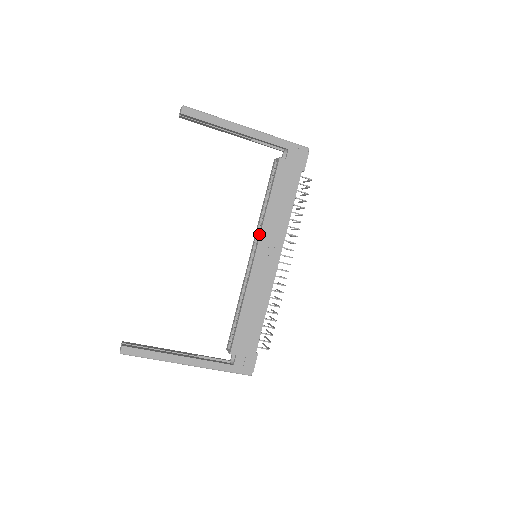
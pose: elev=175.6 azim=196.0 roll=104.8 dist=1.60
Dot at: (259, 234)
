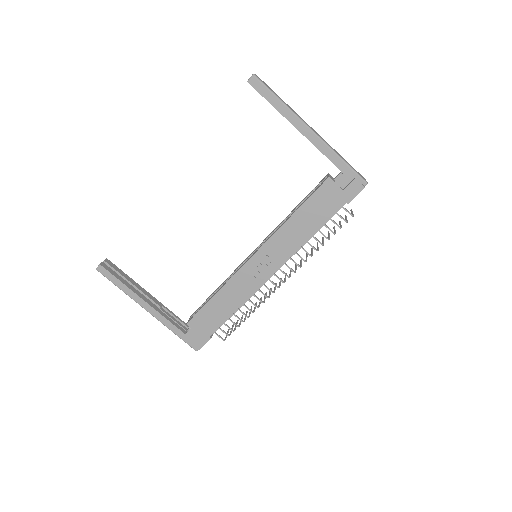
Dot at: (267, 239)
